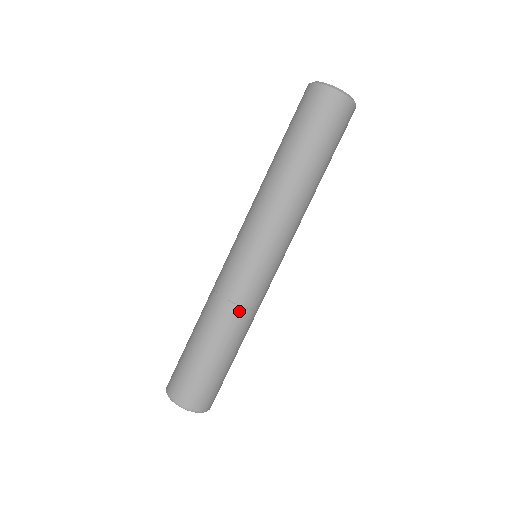
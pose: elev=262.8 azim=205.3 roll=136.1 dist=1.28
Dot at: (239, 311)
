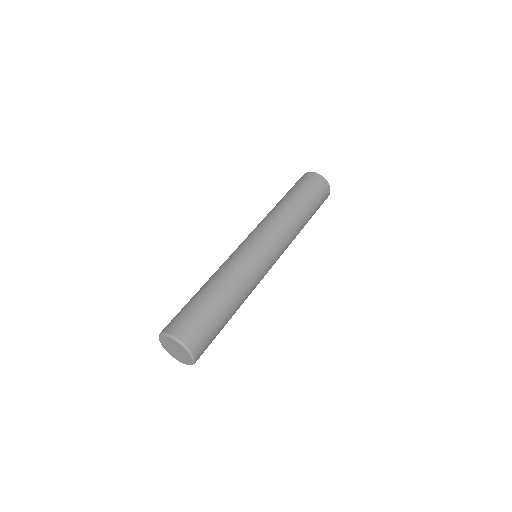
Dot at: (225, 267)
